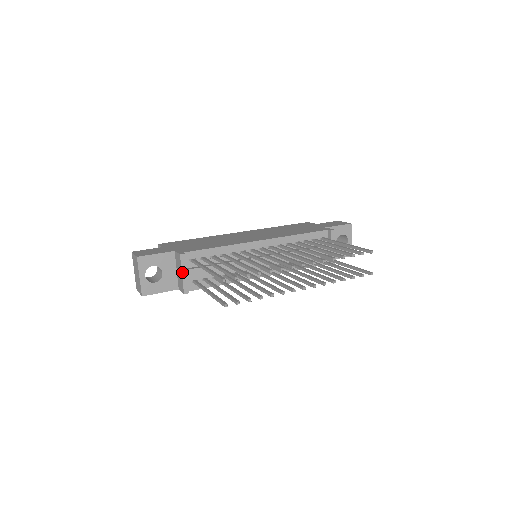
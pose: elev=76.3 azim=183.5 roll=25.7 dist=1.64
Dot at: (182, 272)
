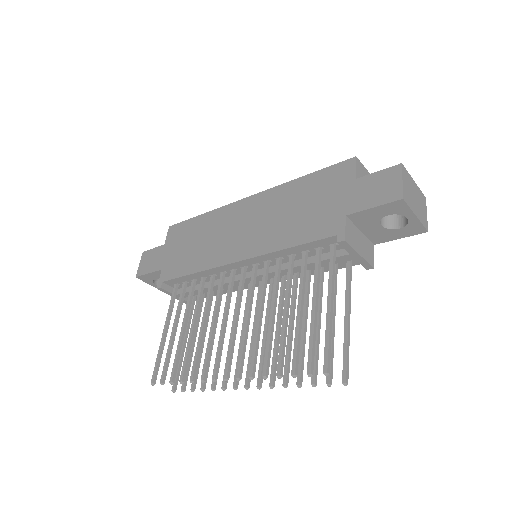
Dot at: occluded
